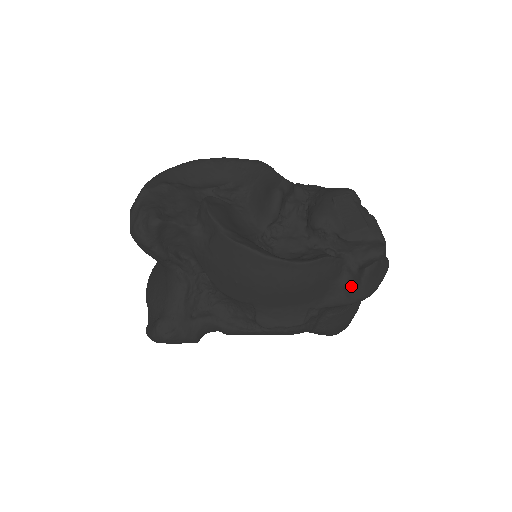
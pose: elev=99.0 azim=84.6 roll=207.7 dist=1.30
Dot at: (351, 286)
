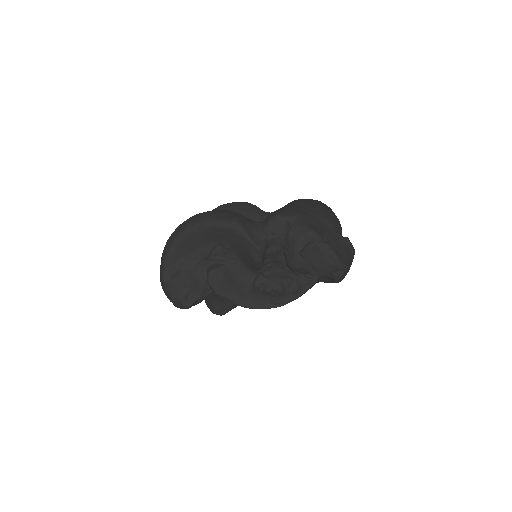
Dot at: (329, 281)
